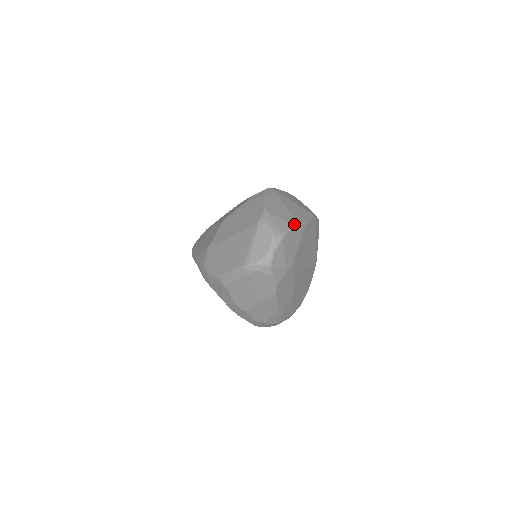
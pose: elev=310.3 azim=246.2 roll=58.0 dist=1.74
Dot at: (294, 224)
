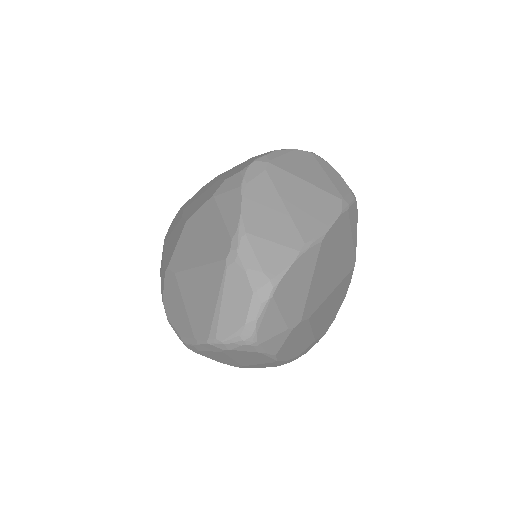
Dot at: (298, 250)
